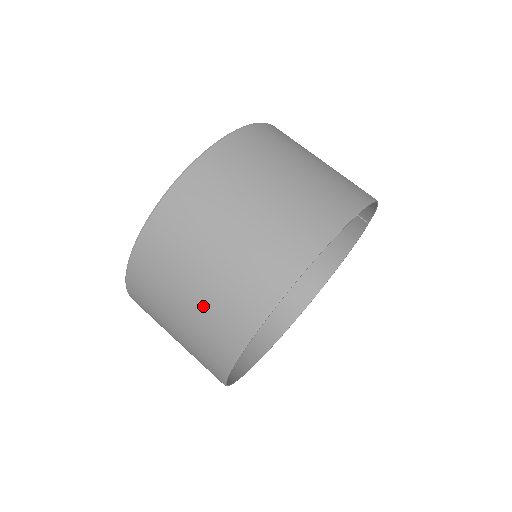
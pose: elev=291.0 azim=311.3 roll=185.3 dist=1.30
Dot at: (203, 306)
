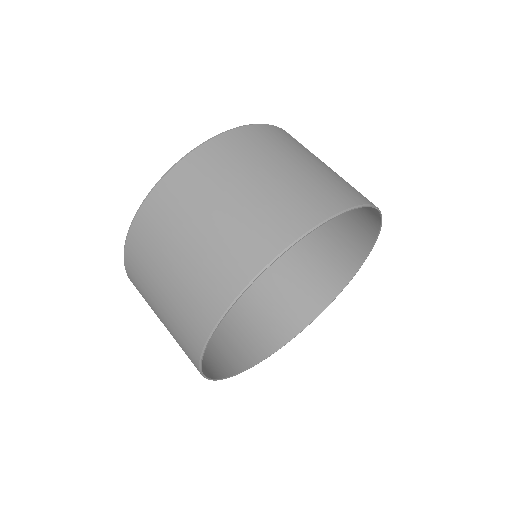
Dot at: (172, 335)
